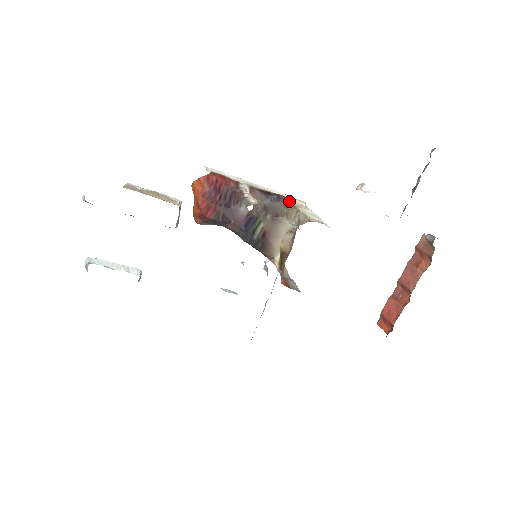
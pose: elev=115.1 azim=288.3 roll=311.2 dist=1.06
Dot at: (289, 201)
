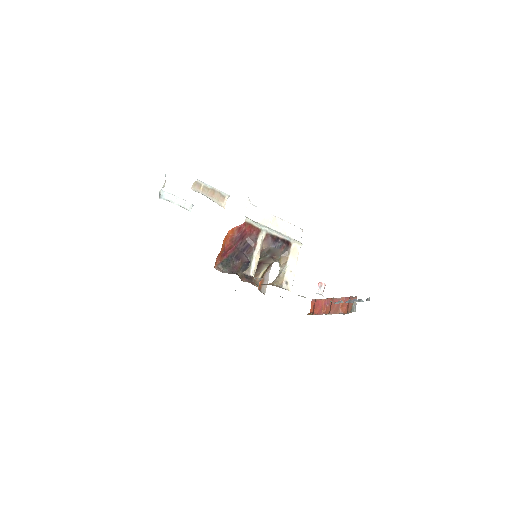
Dot at: (288, 248)
